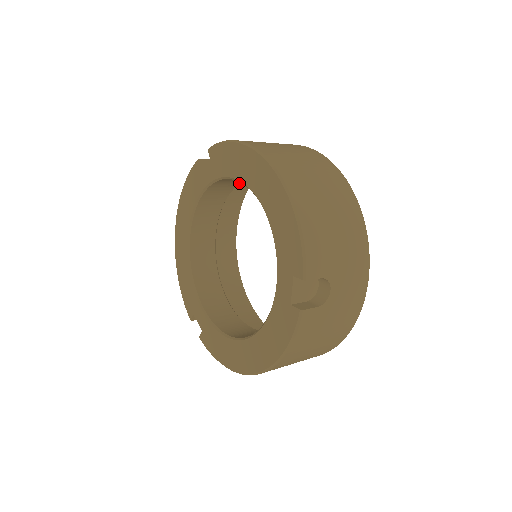
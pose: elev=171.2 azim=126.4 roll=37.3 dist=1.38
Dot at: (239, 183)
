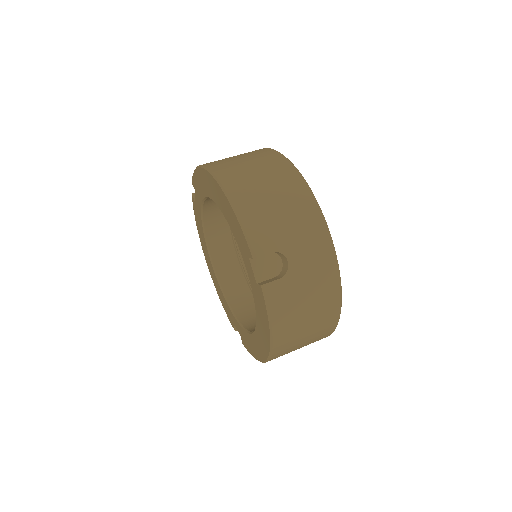
Dot at: occluded
